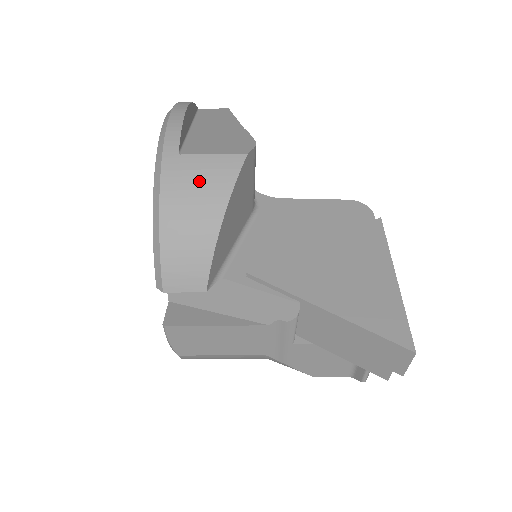
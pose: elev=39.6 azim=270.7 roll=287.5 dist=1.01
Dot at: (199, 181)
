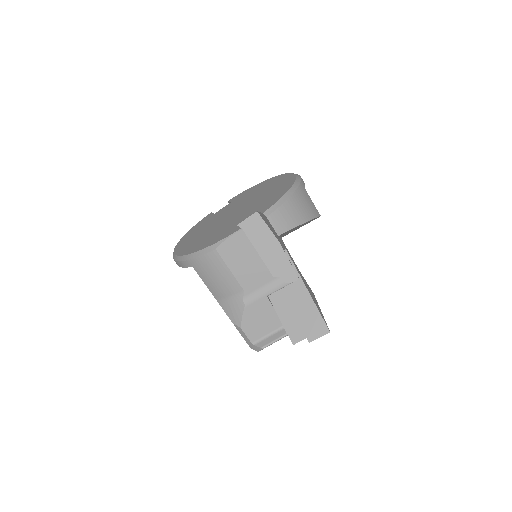
Dot at: (307, 203)
